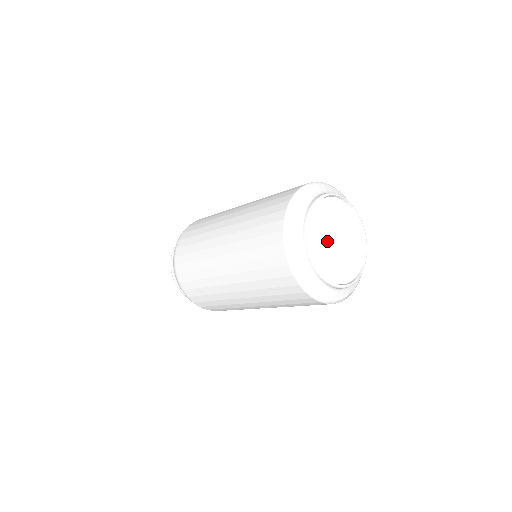
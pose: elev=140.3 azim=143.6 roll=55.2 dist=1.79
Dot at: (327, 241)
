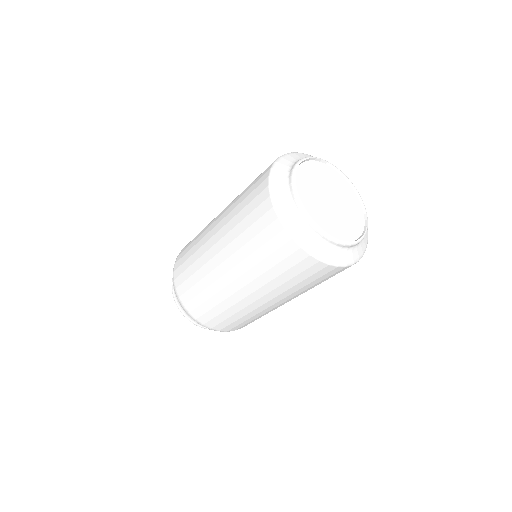
Dot at: (332, 214)
